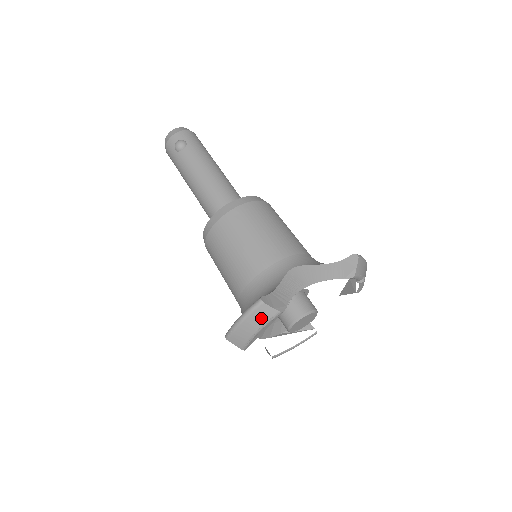
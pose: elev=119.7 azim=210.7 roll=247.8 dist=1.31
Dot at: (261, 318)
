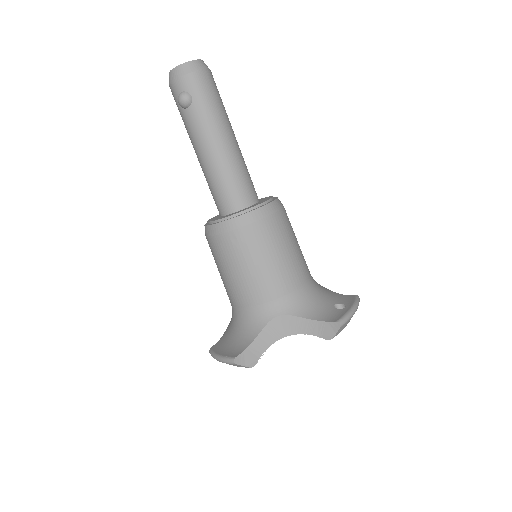
Dot at: (235, 365)
